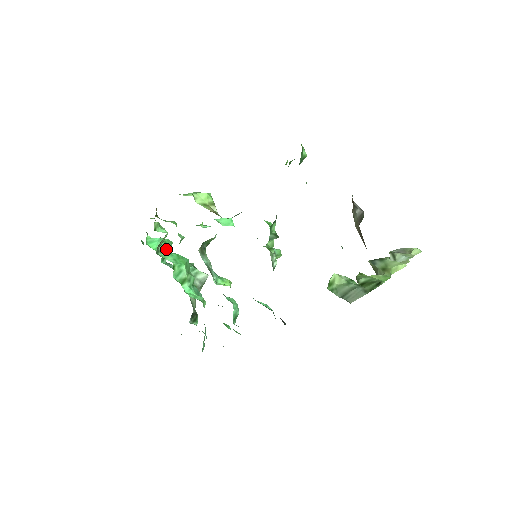
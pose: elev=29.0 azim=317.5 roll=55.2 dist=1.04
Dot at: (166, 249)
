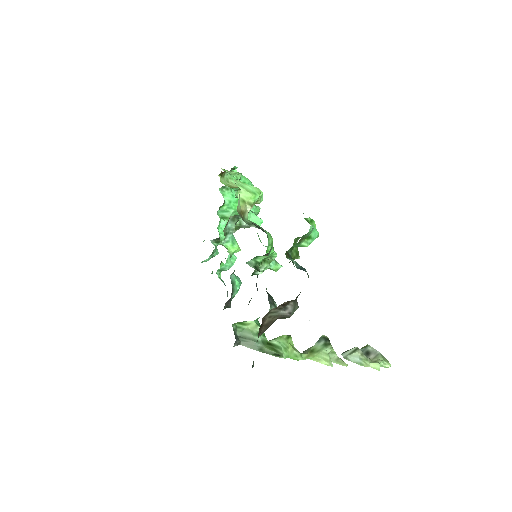
Dot at: occluded
